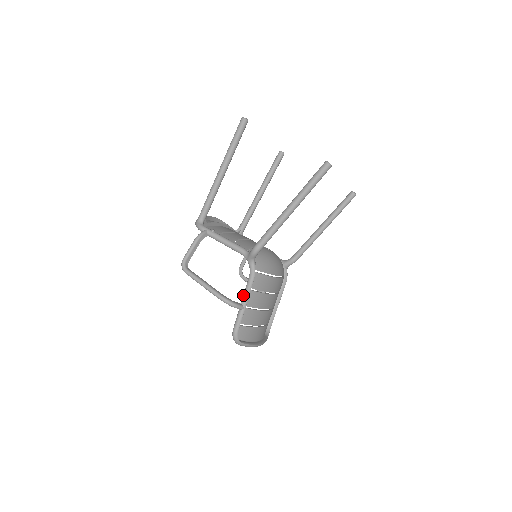
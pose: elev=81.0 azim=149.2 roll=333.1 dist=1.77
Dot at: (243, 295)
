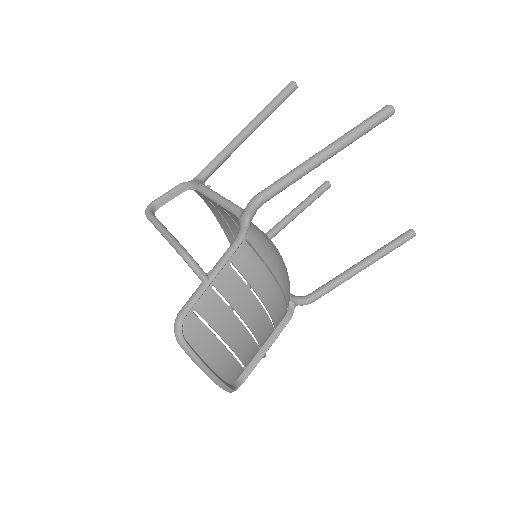
Dot at: occluded
